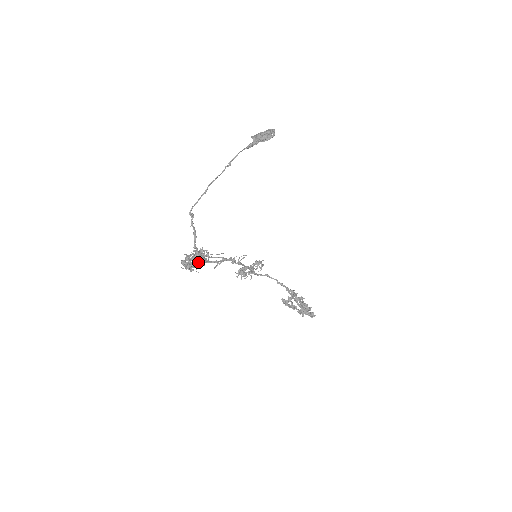
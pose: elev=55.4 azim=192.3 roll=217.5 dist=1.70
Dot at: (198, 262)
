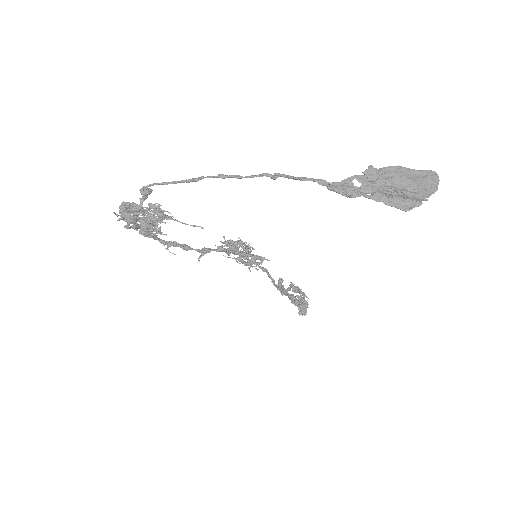
Dot at: occluded
